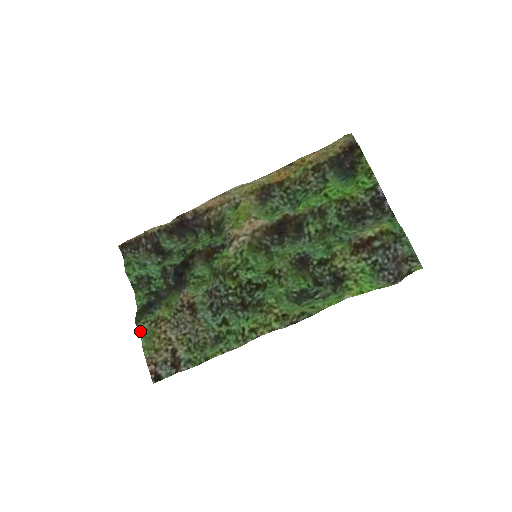
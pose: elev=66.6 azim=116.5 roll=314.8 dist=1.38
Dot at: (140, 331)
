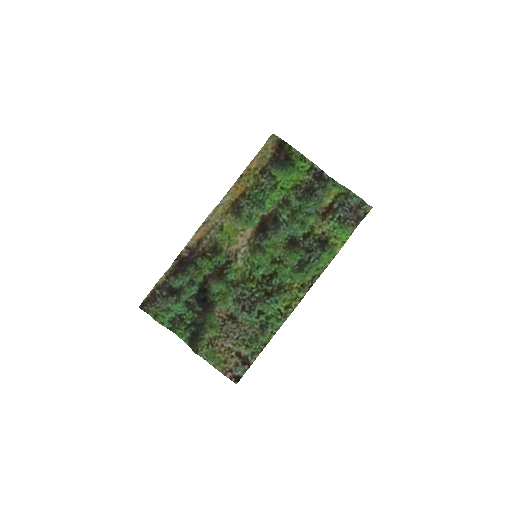
Dot at: (202, 357)
